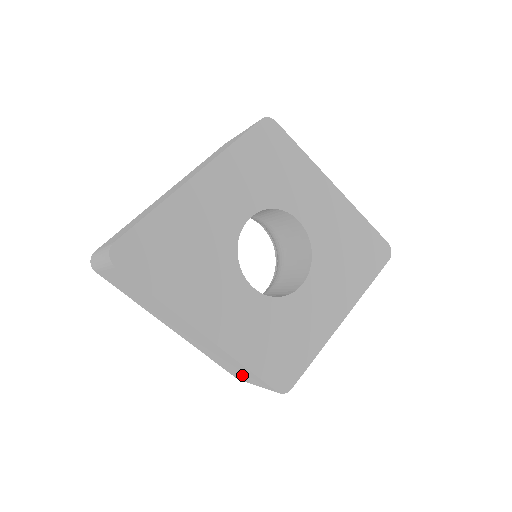
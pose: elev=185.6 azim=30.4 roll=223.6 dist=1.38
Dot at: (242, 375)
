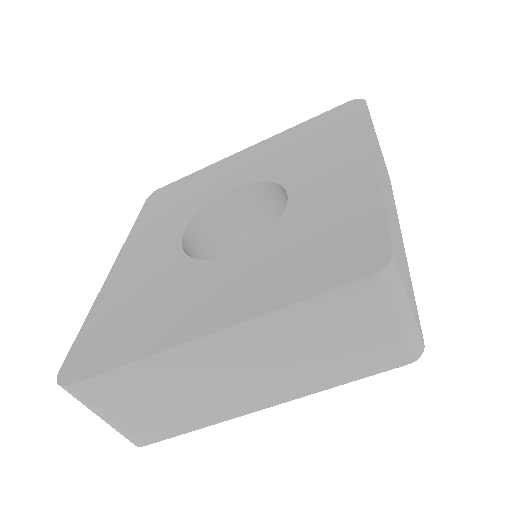
Dot at: (364, 337)
